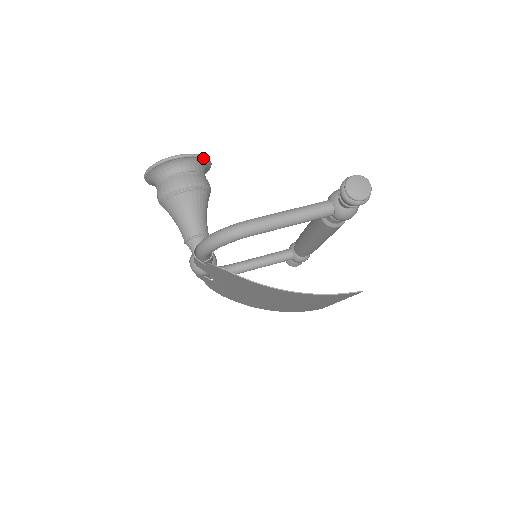
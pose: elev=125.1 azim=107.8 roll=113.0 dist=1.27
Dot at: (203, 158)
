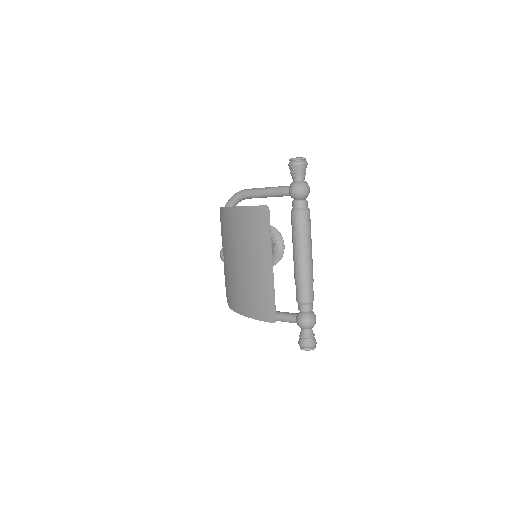
Dot at: (278, 232)
